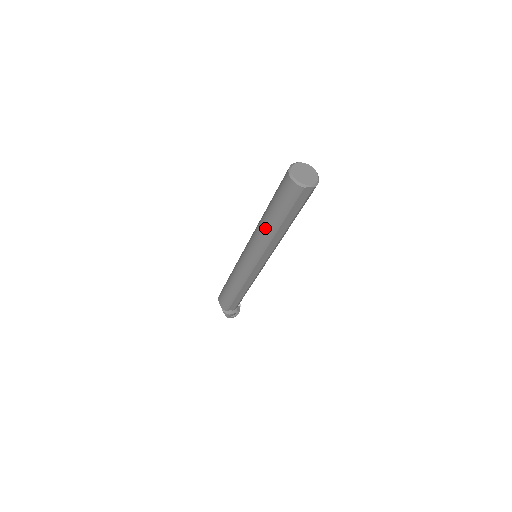
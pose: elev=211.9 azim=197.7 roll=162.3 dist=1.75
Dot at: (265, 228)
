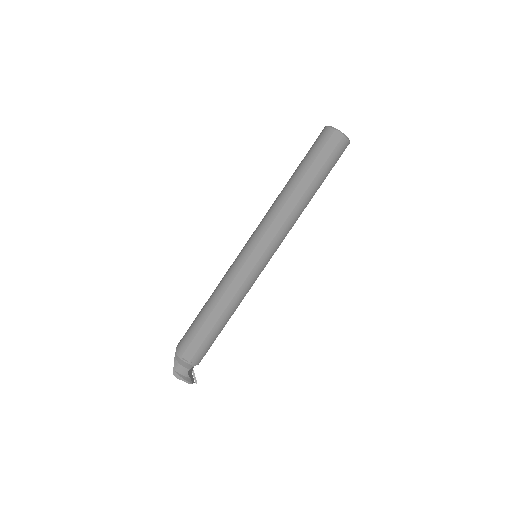
Dot at: (283, 191)
